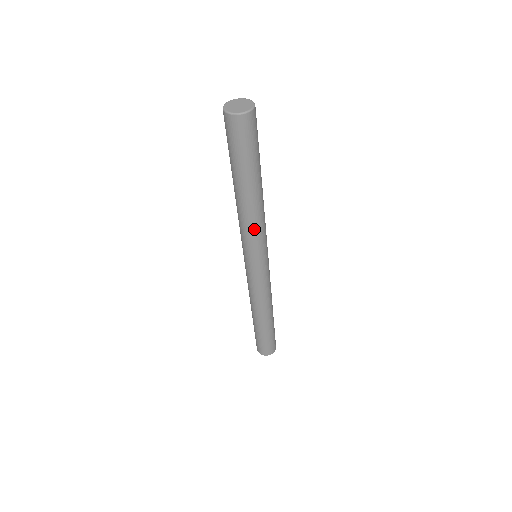
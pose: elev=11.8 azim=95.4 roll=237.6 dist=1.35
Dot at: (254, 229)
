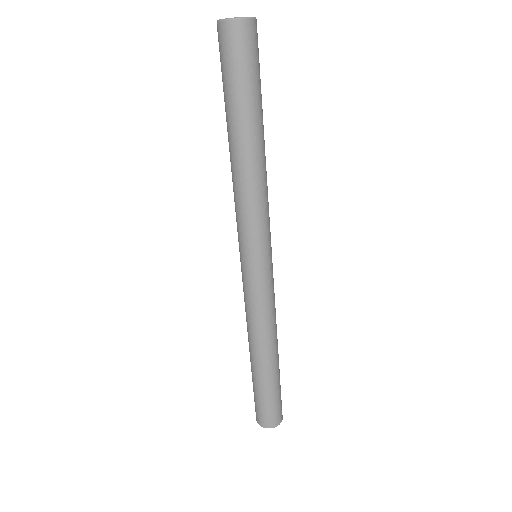
Dot at: (252, 202)
